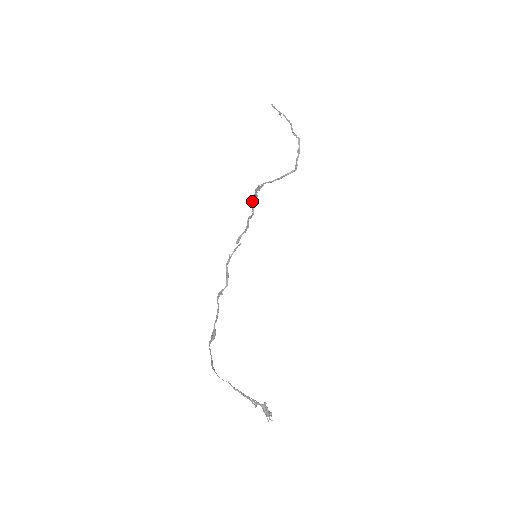
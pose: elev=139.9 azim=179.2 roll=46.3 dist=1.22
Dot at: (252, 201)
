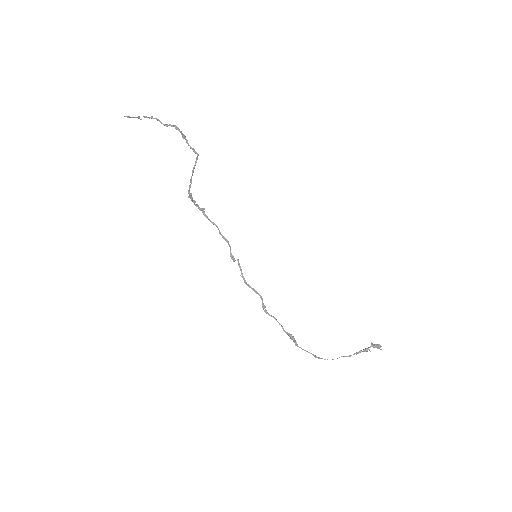
Dot at: occluded
